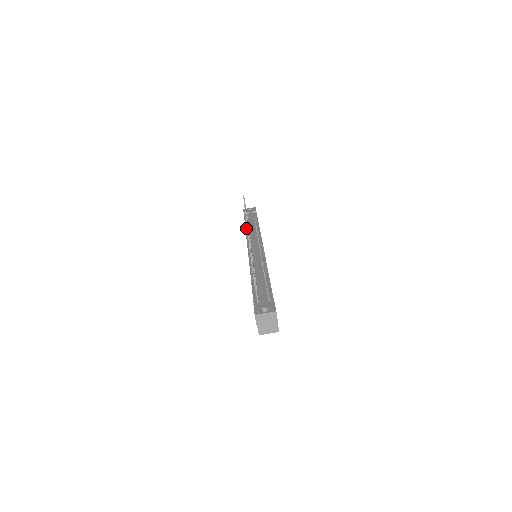
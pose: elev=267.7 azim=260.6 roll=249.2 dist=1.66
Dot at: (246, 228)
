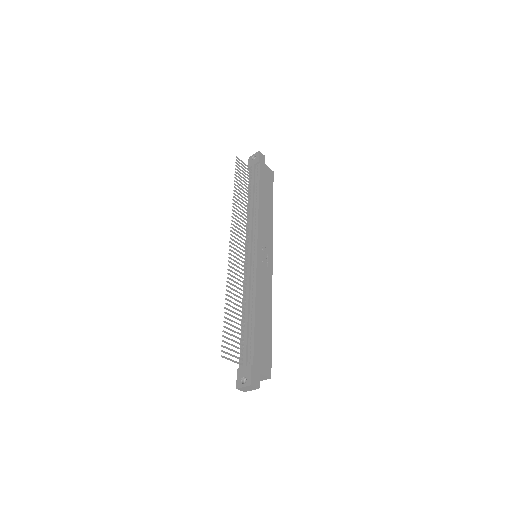
Dot at: (248, 204)
